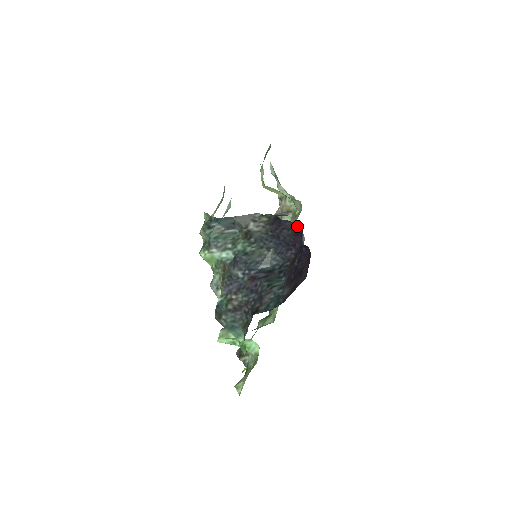
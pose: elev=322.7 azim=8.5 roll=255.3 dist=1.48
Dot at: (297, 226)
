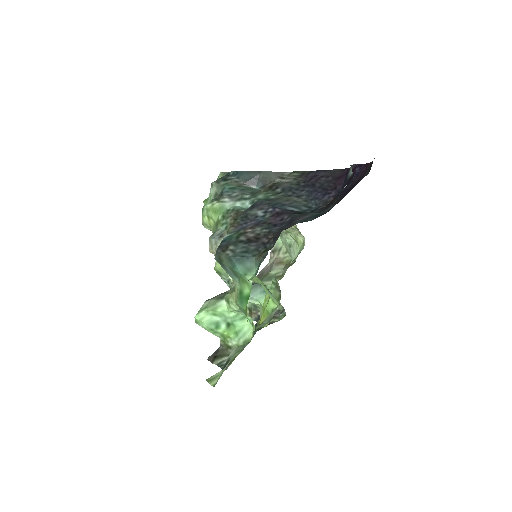
Dot at: (340, 170)
